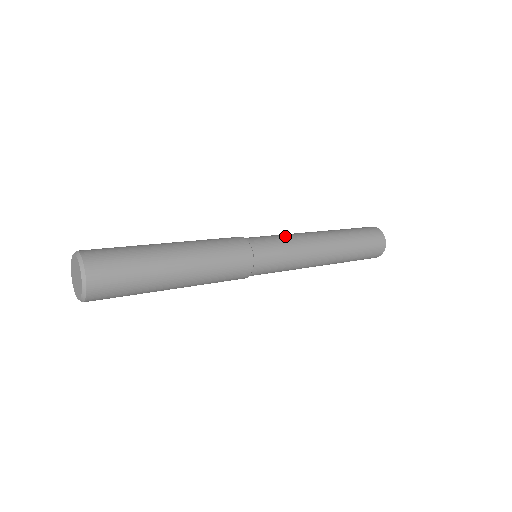
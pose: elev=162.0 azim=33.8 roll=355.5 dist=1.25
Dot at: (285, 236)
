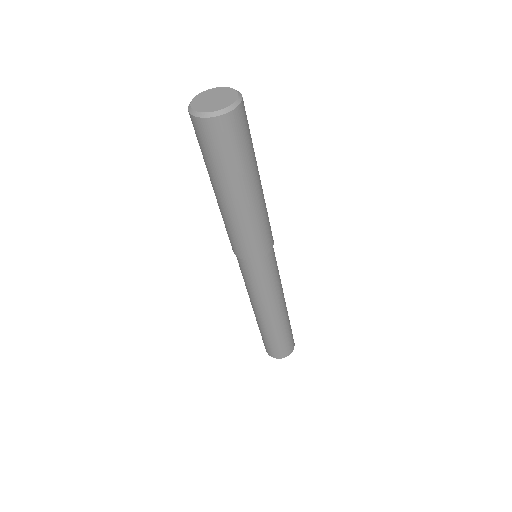
Dot at: occluded
